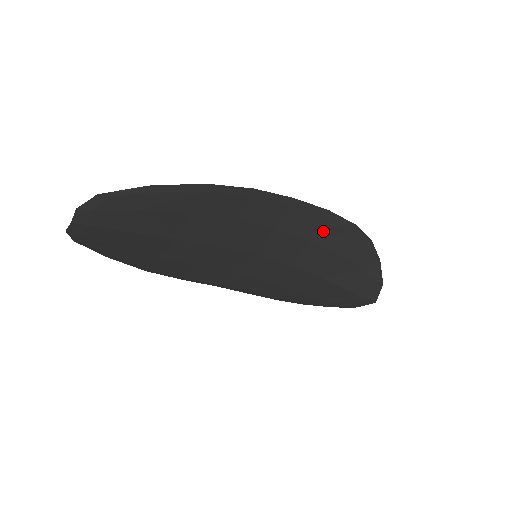
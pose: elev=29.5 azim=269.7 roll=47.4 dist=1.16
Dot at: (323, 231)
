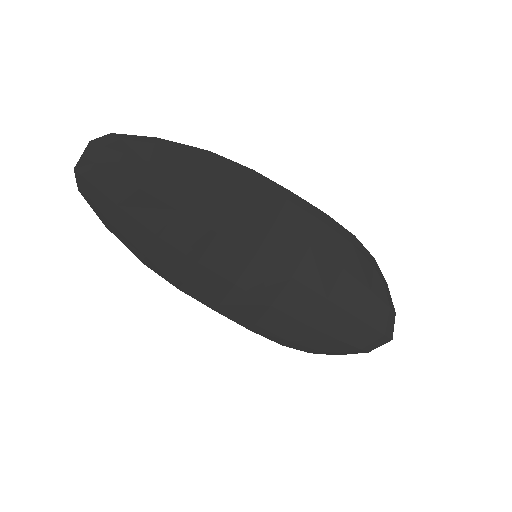
Dot at: (322, 236)
